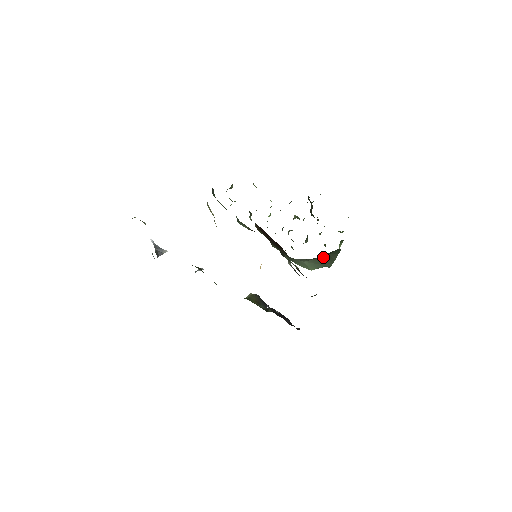
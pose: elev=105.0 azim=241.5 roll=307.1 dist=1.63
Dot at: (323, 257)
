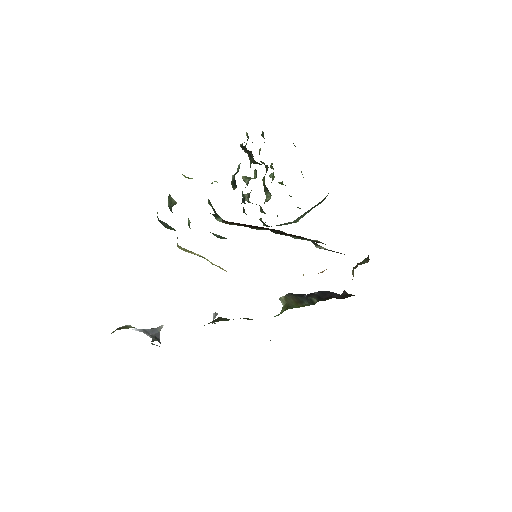
Dot at: (314, 206)
